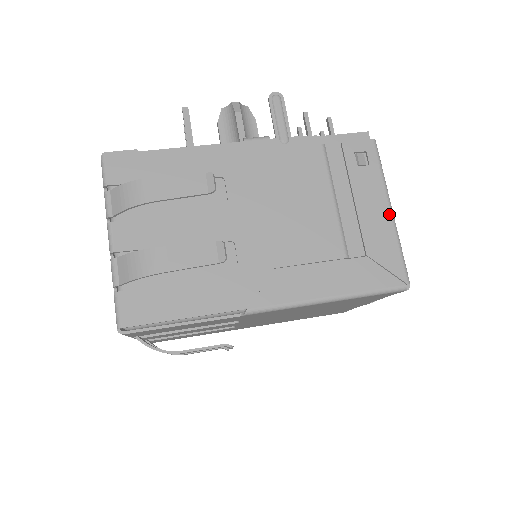
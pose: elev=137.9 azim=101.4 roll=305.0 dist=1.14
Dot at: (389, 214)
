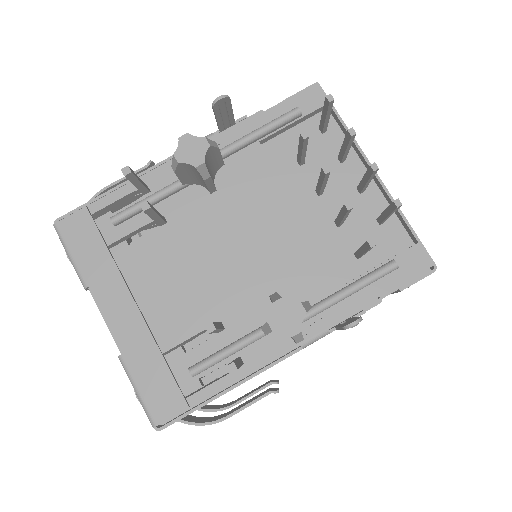
Dot at: occluded
